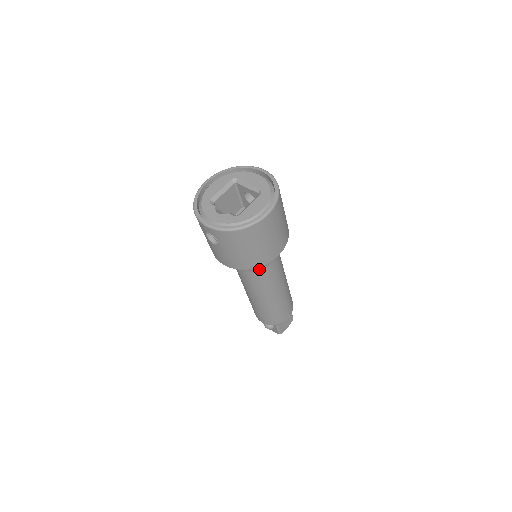
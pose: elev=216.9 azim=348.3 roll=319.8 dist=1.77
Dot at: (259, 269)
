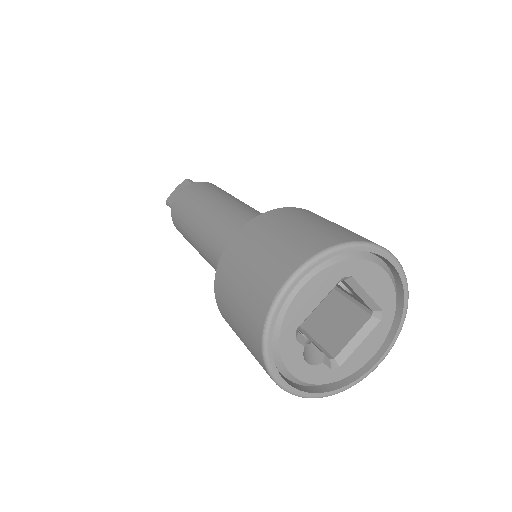
Dot at: occluded
